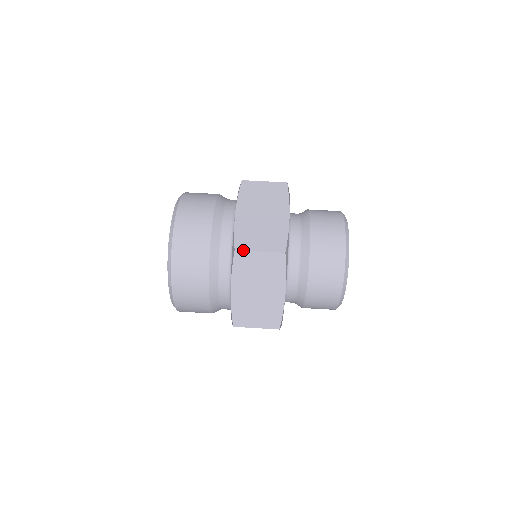
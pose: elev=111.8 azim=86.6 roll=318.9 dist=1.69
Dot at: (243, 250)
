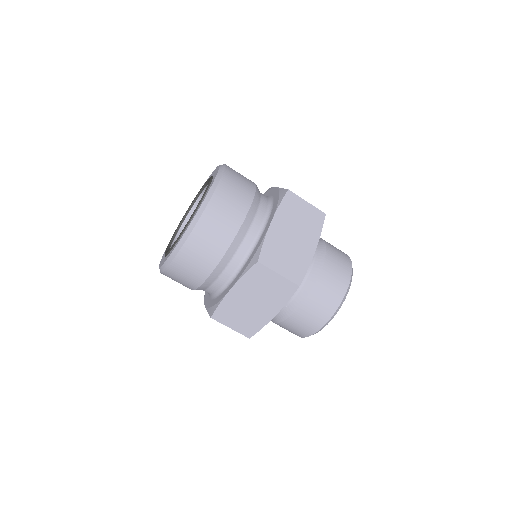
Dot at: (265, 265)
